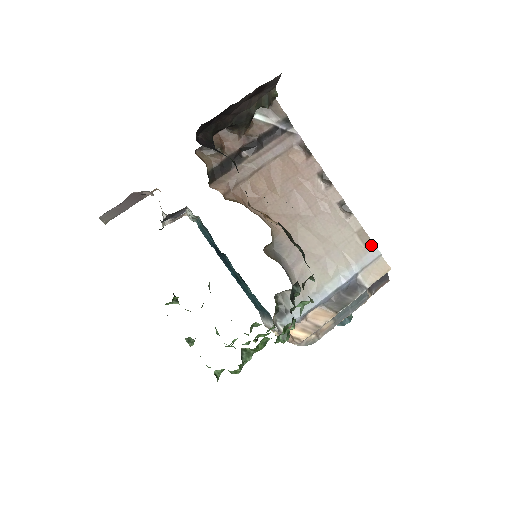
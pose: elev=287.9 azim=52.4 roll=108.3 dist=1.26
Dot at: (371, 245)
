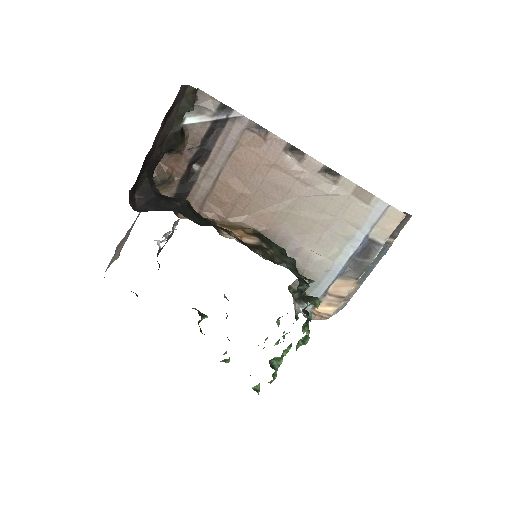
Dot at: (374, 200)
